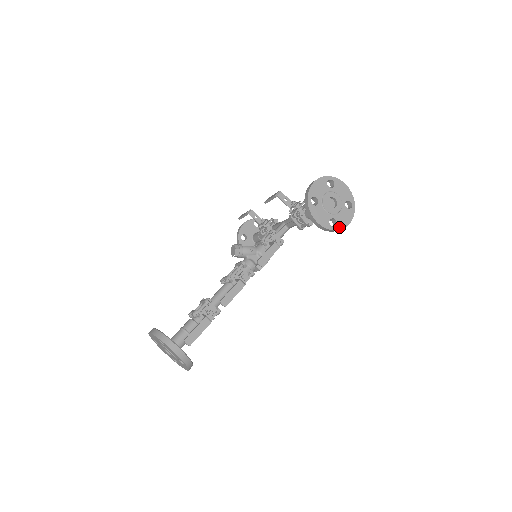
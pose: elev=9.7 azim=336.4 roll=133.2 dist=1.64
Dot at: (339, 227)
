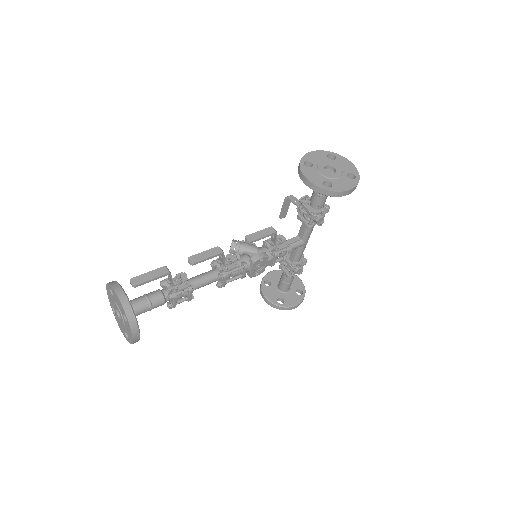
Dot at: (335, 189)
